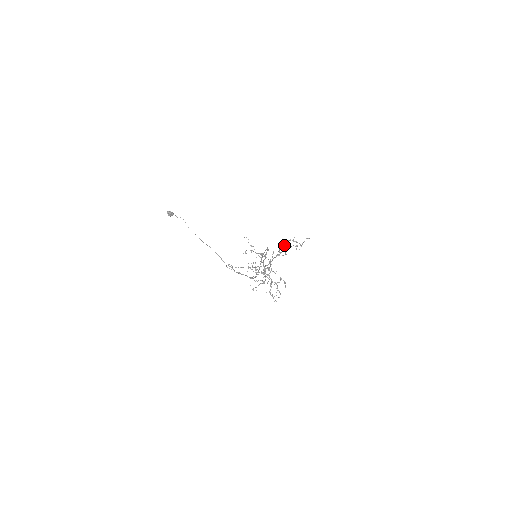
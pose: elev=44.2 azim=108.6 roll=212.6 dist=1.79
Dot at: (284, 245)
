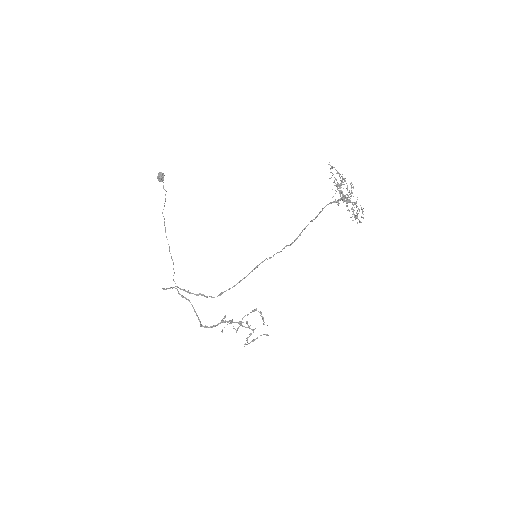
Dot at: occluded
